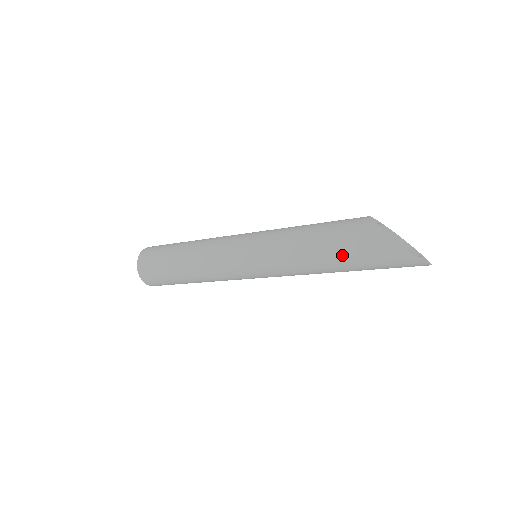
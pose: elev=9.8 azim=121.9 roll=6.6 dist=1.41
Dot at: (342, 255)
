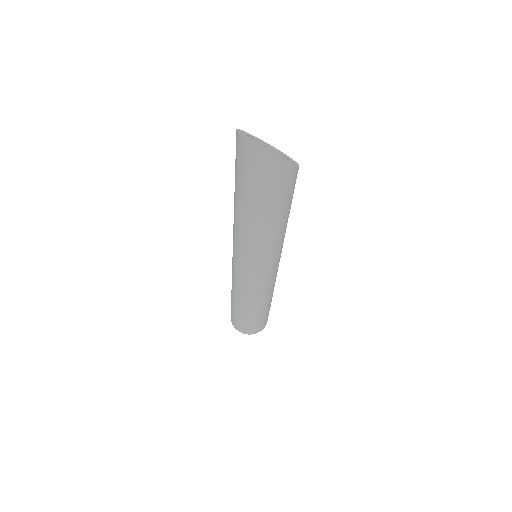
Dot at: occluded
